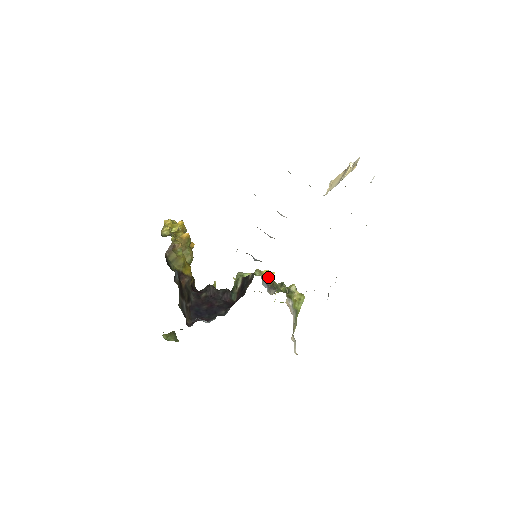
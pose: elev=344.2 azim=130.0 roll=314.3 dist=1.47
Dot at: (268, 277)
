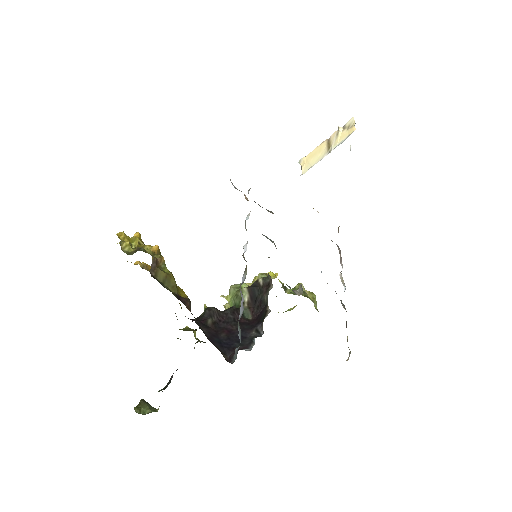
Dot at: occluded
